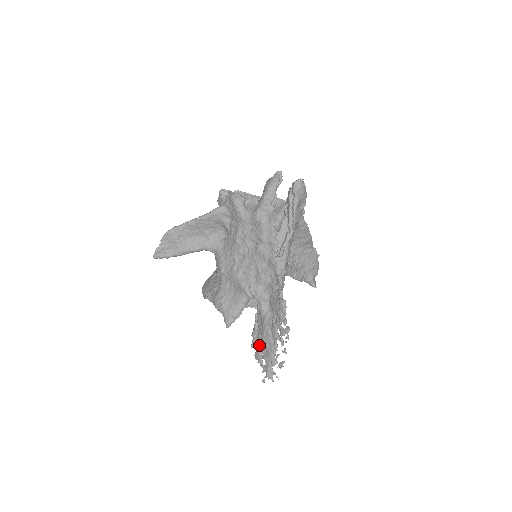
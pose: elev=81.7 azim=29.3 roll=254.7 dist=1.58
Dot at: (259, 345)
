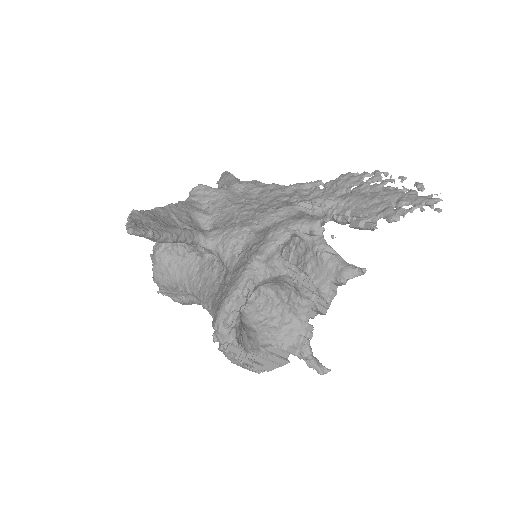
Dot at: (379, 207)
